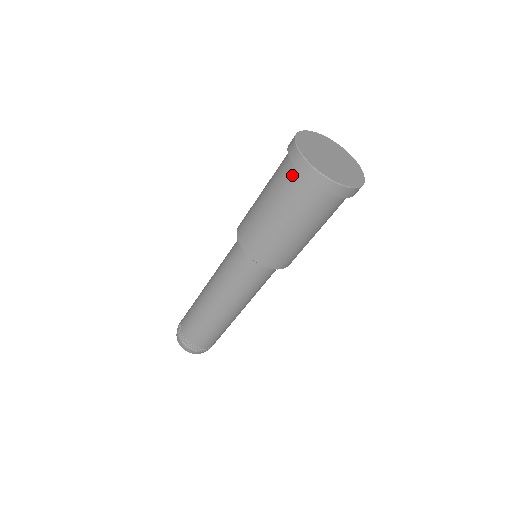
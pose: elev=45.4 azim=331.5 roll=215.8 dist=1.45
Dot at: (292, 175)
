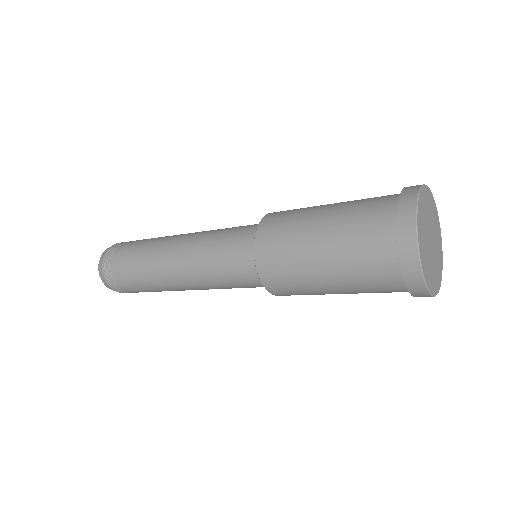
Dot at: (398, 291)
